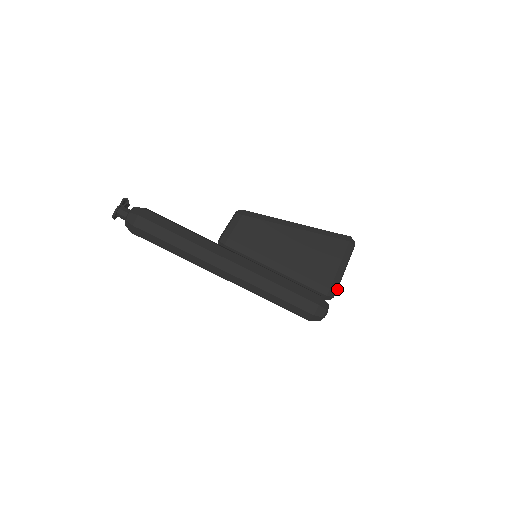
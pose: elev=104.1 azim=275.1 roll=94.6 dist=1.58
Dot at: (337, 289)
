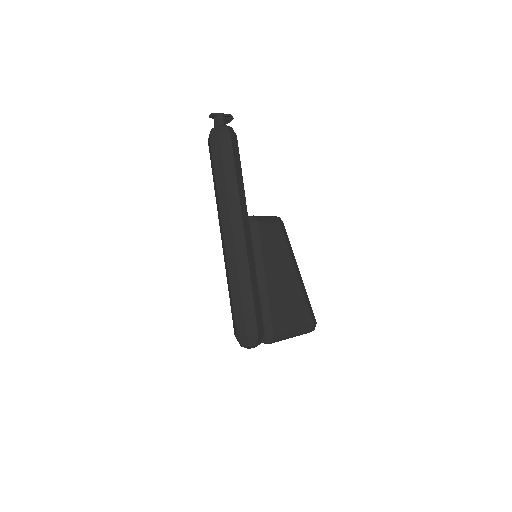
Dot at: occluded
